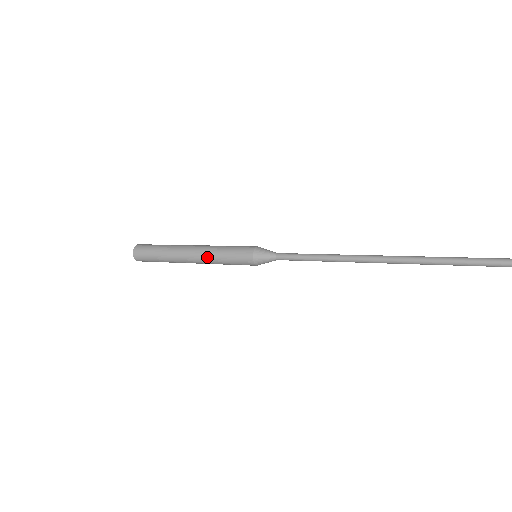
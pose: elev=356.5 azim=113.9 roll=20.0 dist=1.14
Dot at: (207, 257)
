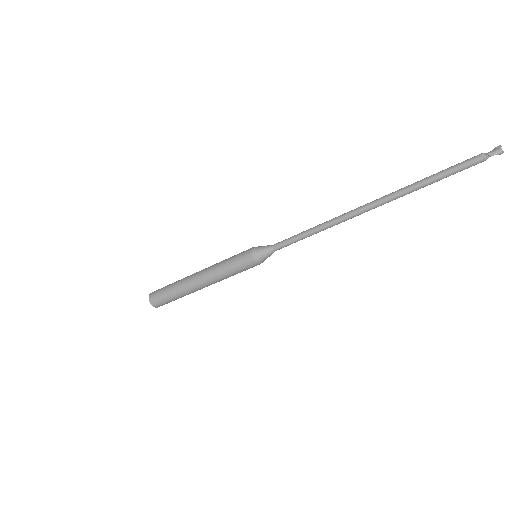
Dot at: (214, 265)
